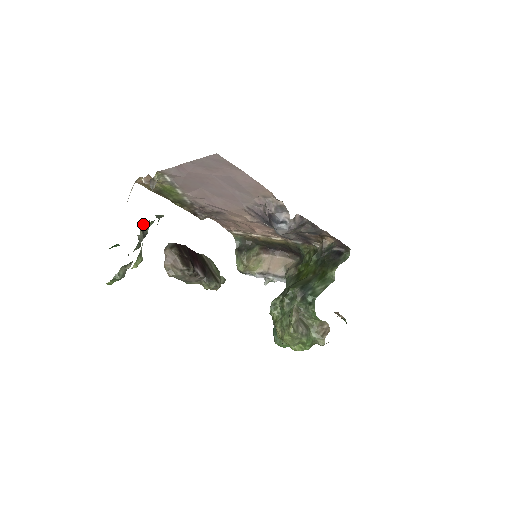
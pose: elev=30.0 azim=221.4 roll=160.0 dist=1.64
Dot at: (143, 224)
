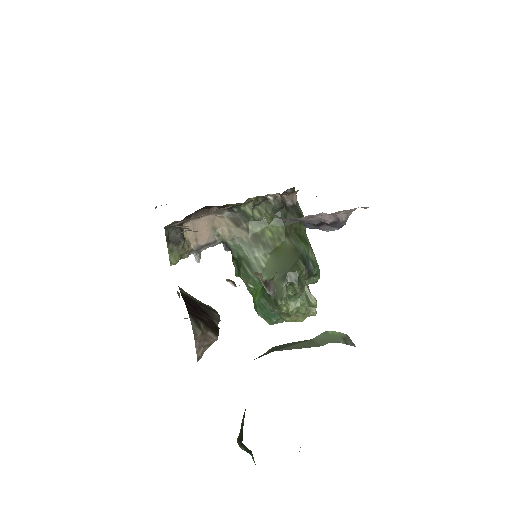
Dot at: occluded
